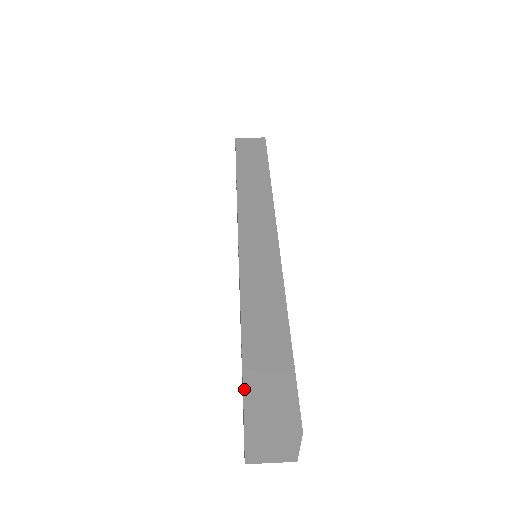
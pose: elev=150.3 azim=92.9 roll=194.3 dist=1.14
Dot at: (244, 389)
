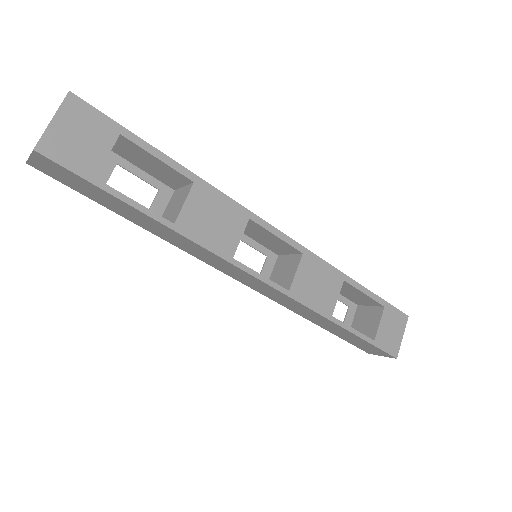
Dot at: occluded
